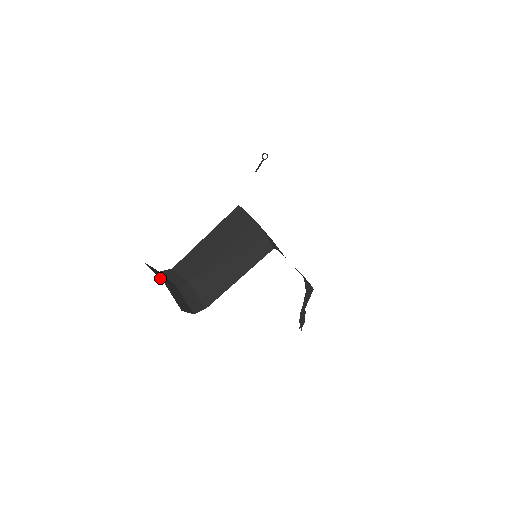
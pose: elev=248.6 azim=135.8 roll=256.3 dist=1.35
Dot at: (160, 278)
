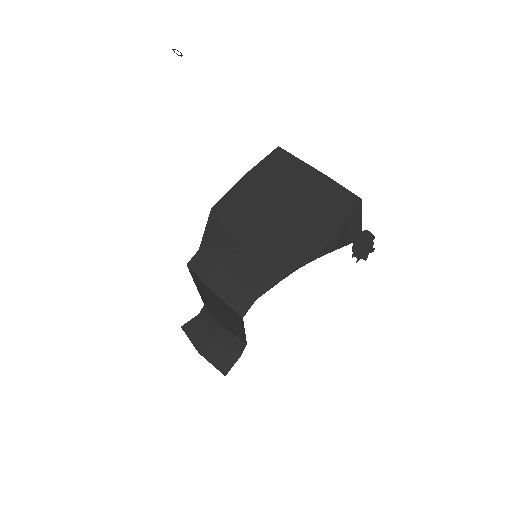
Dot at: (196, 349)
